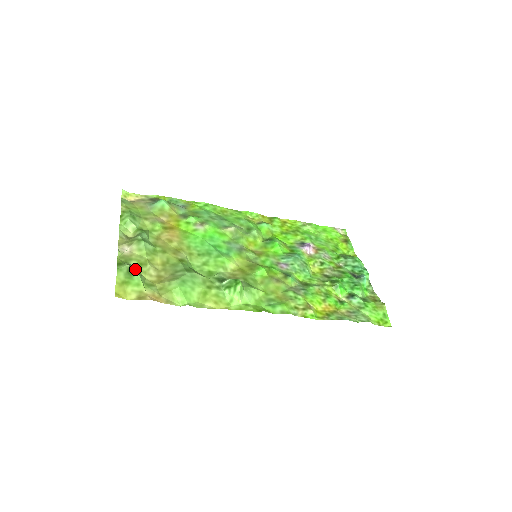
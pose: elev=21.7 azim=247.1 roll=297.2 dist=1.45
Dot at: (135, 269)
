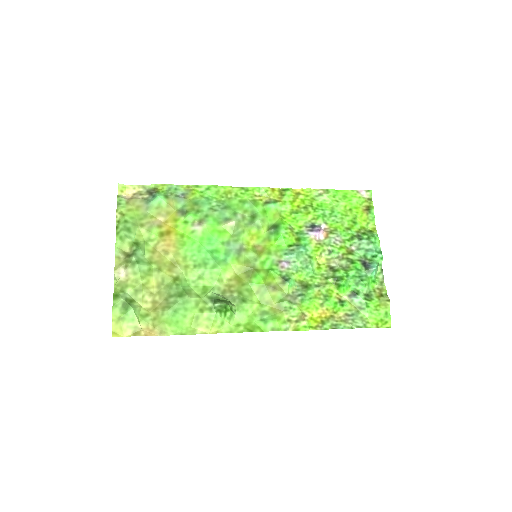
Dot at: (130, 299)
